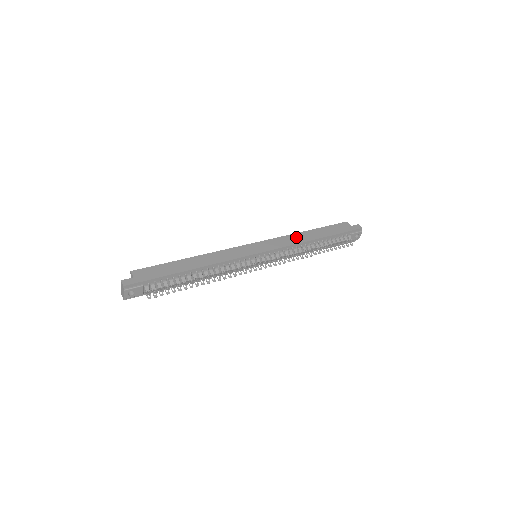
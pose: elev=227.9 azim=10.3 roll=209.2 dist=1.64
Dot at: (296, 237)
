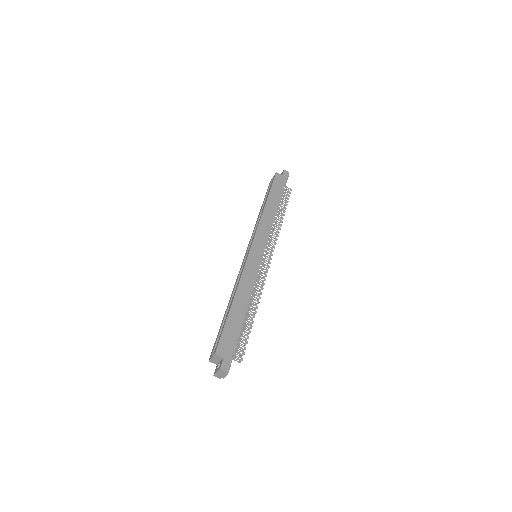
Dot at: (267, 217)
